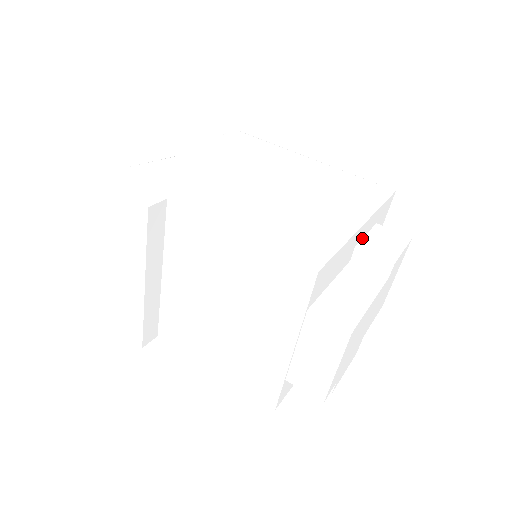
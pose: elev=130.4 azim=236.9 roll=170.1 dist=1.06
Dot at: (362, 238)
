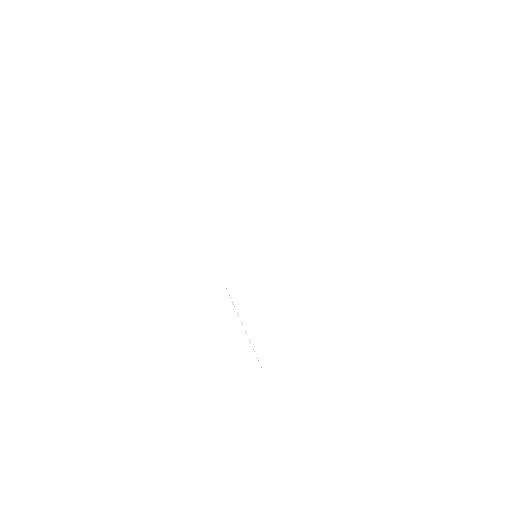
Dot at: occluded
